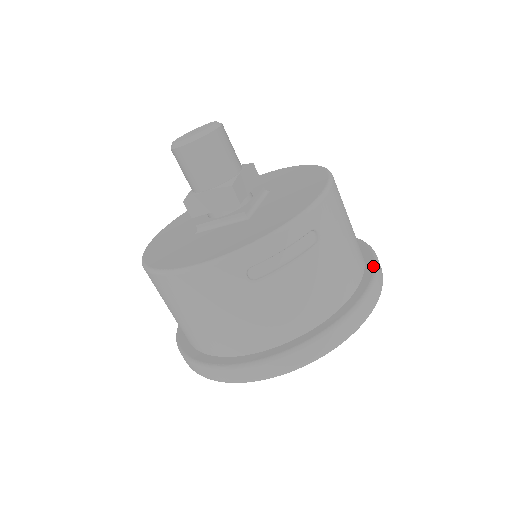
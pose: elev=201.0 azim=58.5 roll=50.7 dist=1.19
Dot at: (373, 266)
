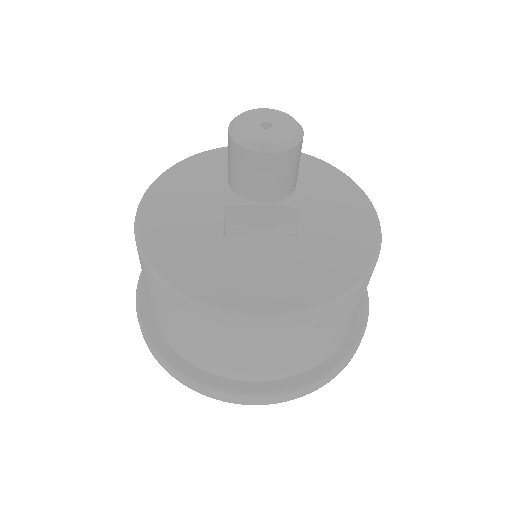
Dot at: occluded
